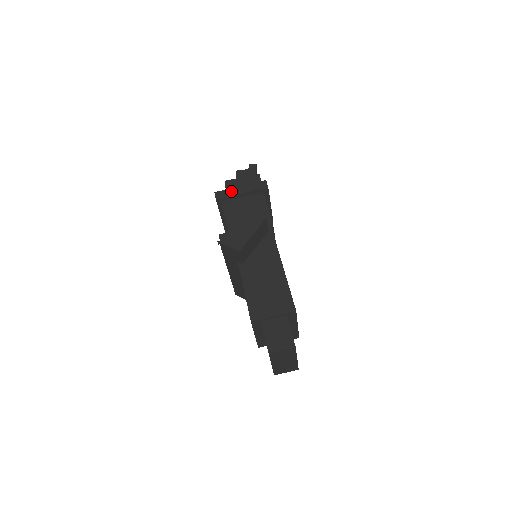
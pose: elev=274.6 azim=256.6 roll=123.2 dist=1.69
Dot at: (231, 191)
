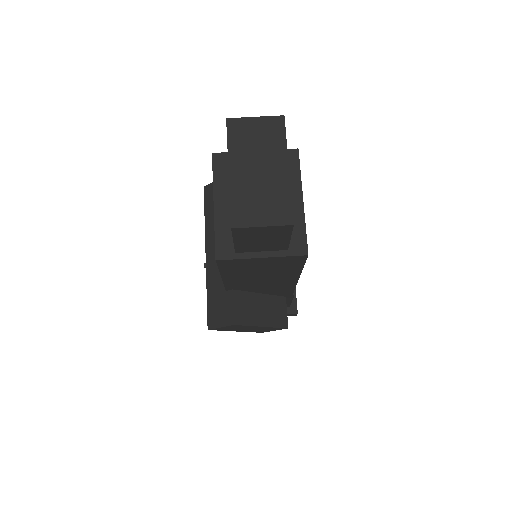
Dot at: occluded
